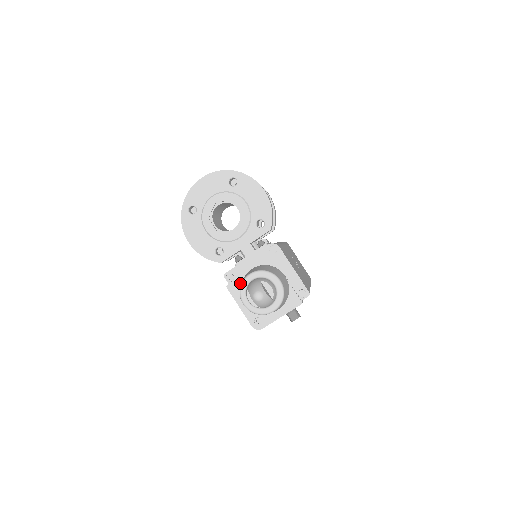
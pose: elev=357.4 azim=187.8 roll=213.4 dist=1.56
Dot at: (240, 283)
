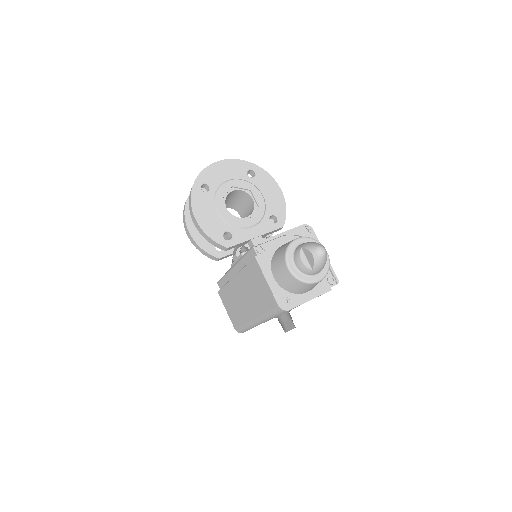
Dot at: (271, 256)
